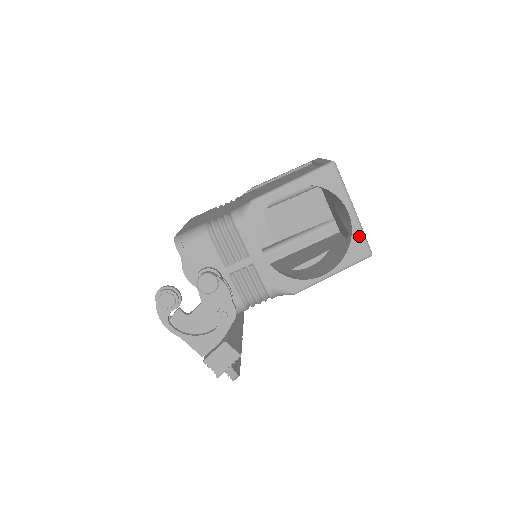
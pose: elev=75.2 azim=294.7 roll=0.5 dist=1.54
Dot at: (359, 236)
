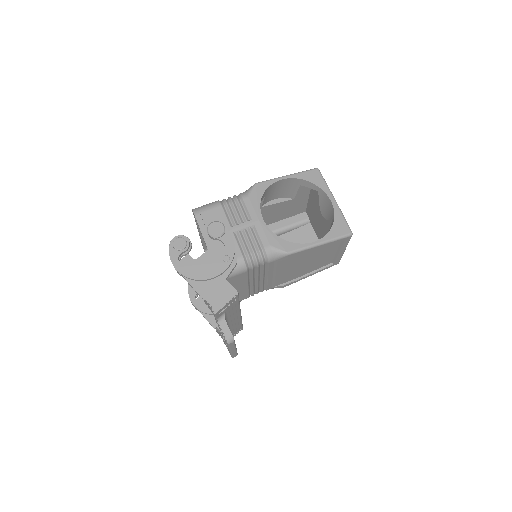
Dot at: (340, 218)
